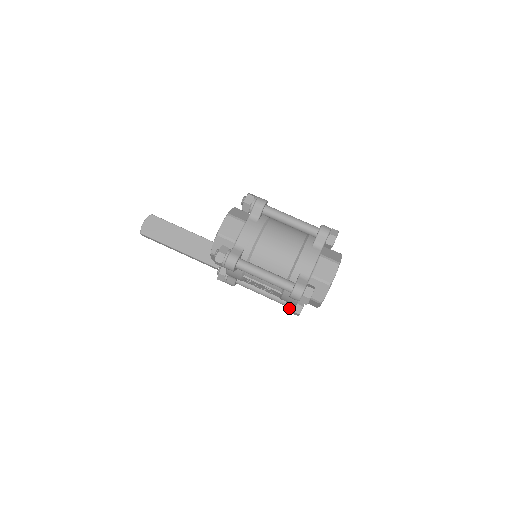
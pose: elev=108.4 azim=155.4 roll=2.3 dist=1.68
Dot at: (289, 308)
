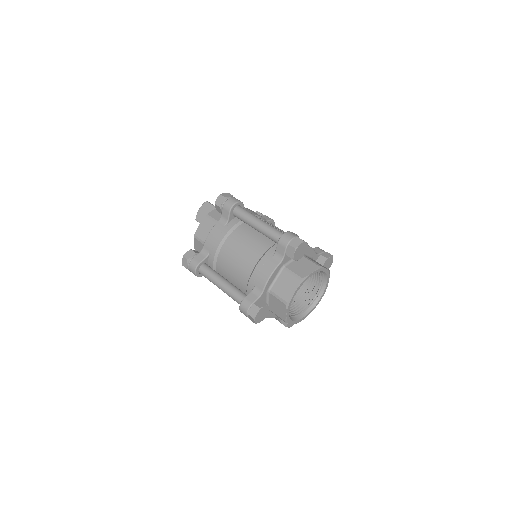
Dot at: (276, 318)
